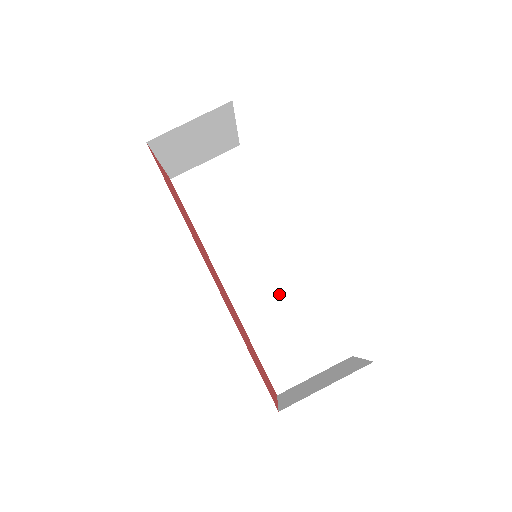
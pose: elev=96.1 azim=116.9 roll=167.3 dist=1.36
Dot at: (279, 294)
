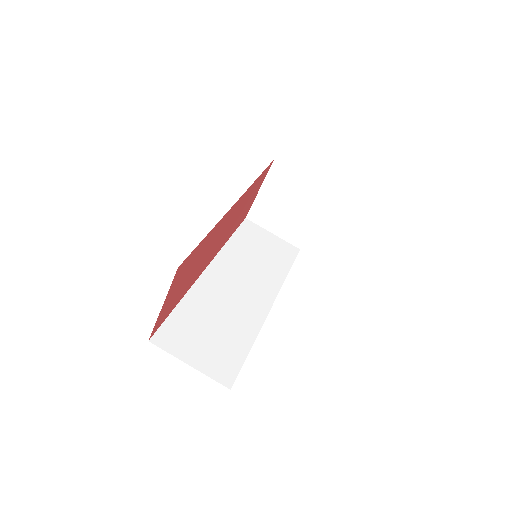
Dot at: (231, 309)
